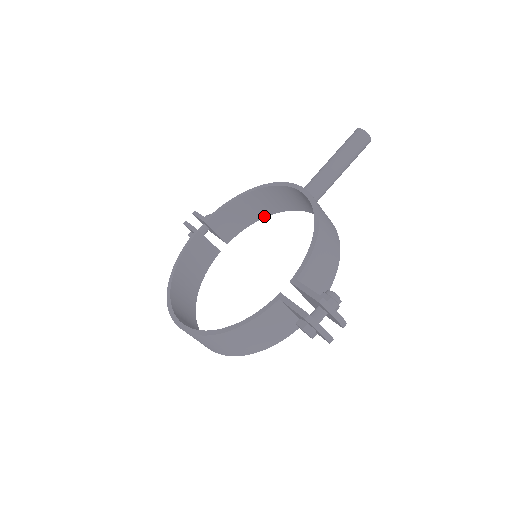
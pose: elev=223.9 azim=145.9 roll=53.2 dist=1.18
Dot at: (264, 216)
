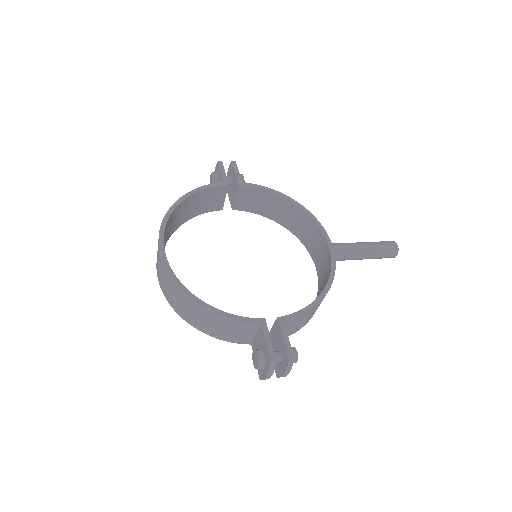
Dot at: (277, 221)
